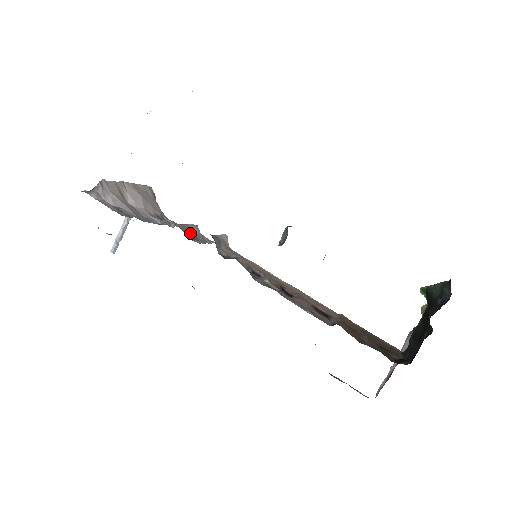
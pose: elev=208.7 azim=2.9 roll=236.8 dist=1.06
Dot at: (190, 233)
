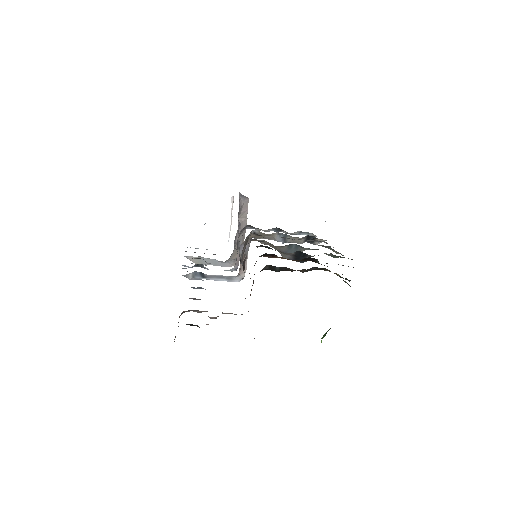
Dot at: (238, 247)
